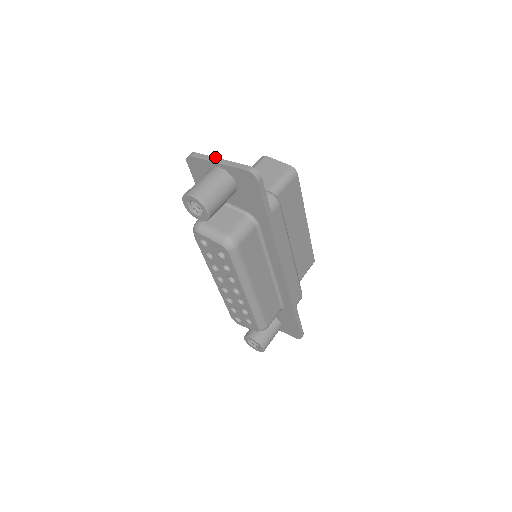
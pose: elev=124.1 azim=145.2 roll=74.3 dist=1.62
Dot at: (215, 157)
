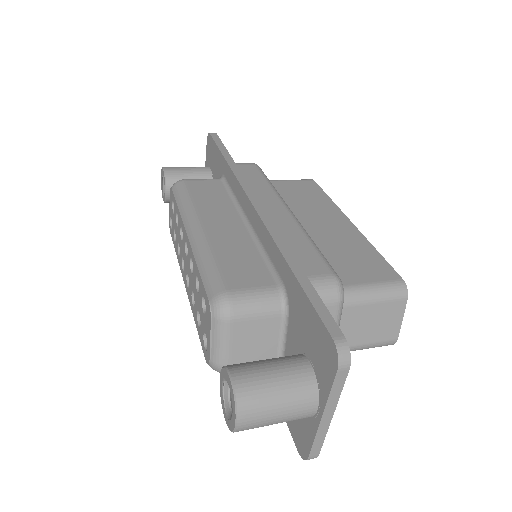
Dot at: occluded
